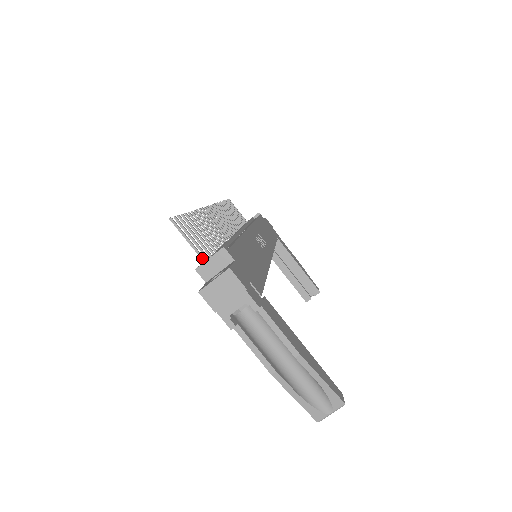
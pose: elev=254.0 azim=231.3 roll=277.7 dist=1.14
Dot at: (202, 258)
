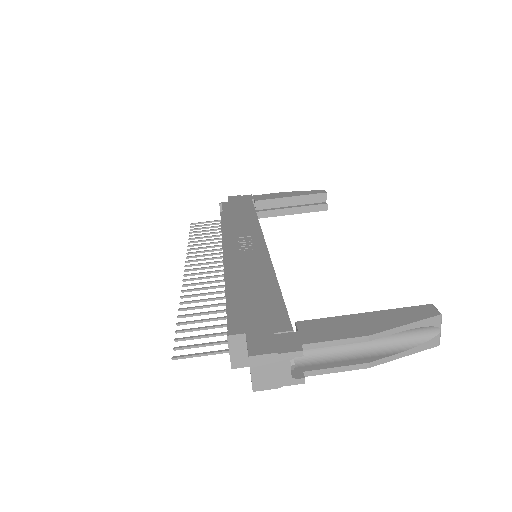
Dot at: (225, 352)
